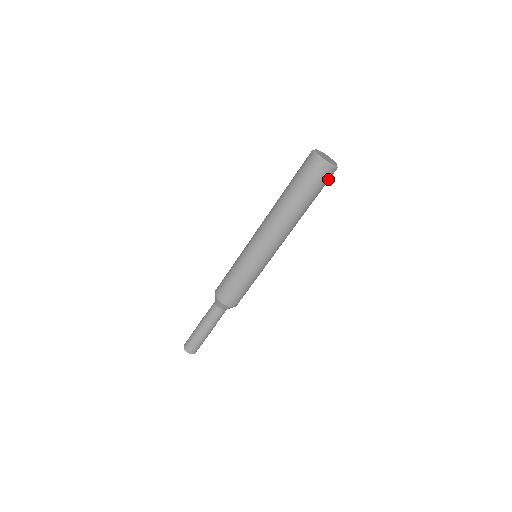
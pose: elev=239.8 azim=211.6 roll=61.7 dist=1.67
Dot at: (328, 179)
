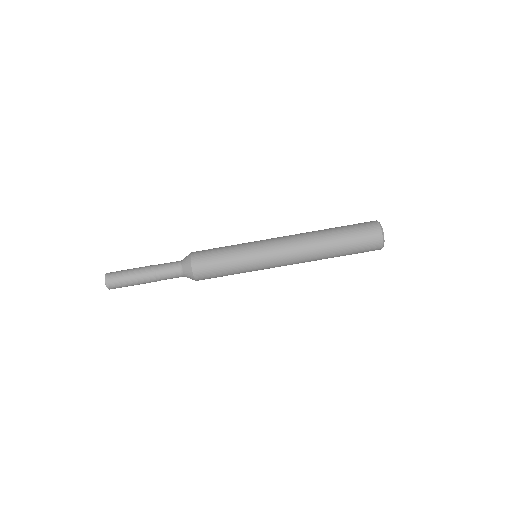
Dot at: (370, 242)
